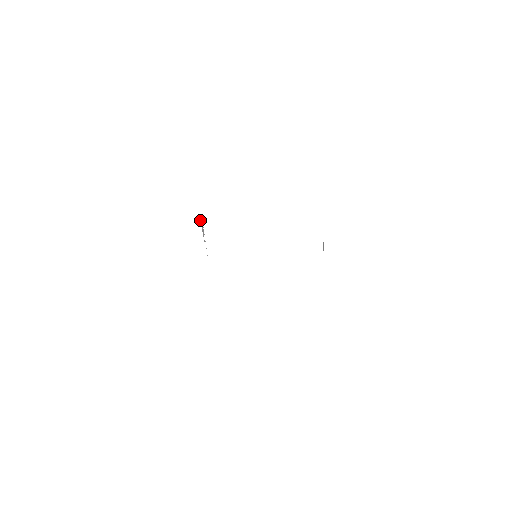
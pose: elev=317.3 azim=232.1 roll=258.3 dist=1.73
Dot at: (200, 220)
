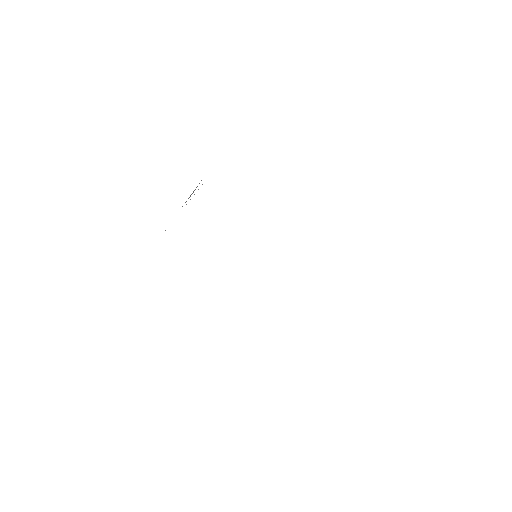
Dot at: (199, 183)
